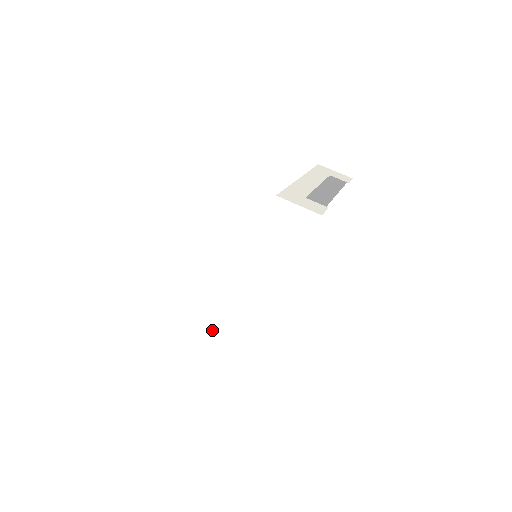
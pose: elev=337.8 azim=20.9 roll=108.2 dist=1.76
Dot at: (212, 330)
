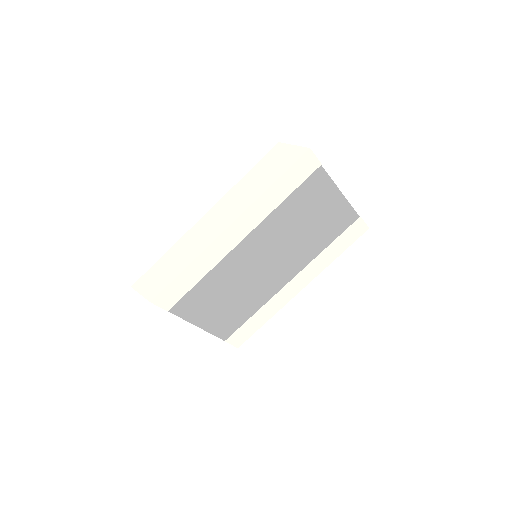
Dot at: (182, 271)
